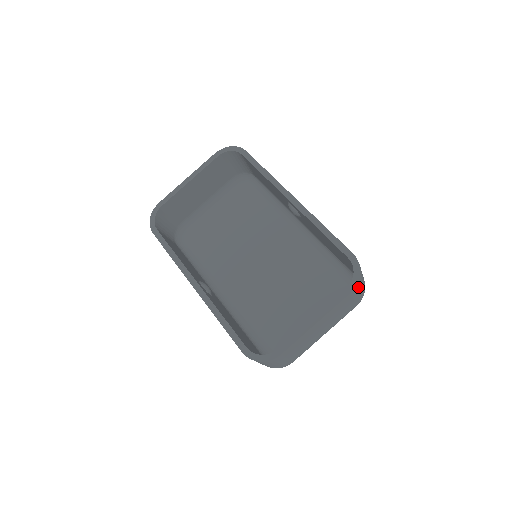
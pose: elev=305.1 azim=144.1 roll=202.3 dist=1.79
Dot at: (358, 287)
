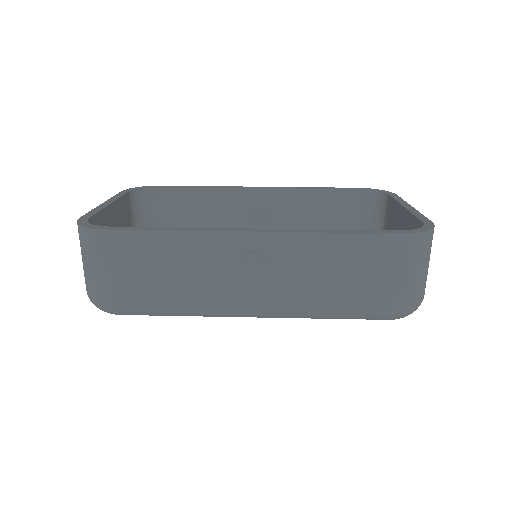
Dot at: occluded
